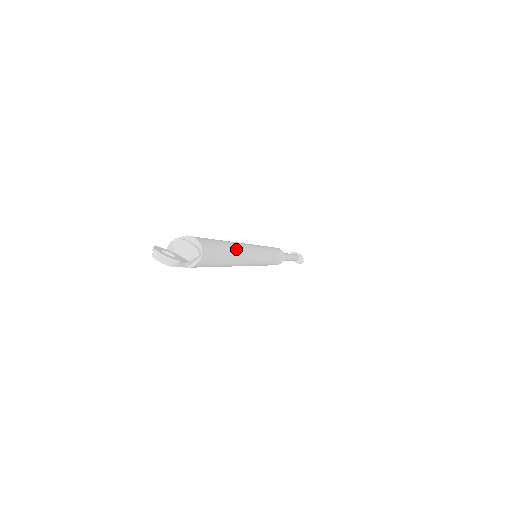
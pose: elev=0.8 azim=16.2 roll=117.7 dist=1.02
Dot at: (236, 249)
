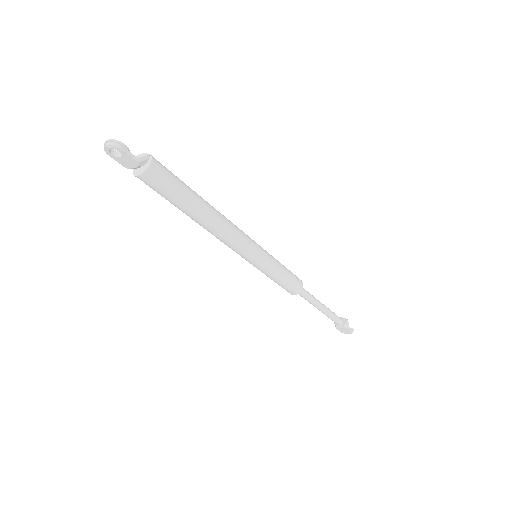
Dot at: (208, 203)
